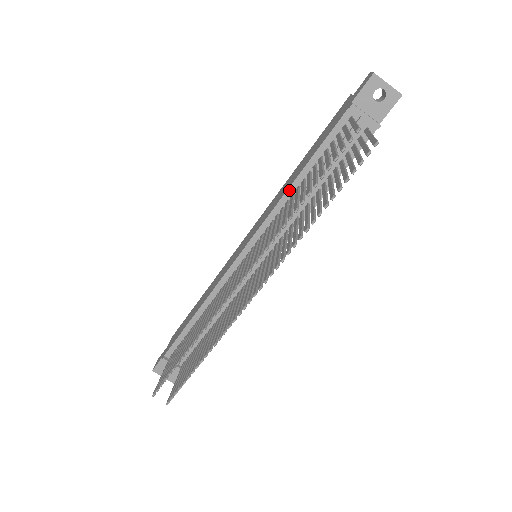
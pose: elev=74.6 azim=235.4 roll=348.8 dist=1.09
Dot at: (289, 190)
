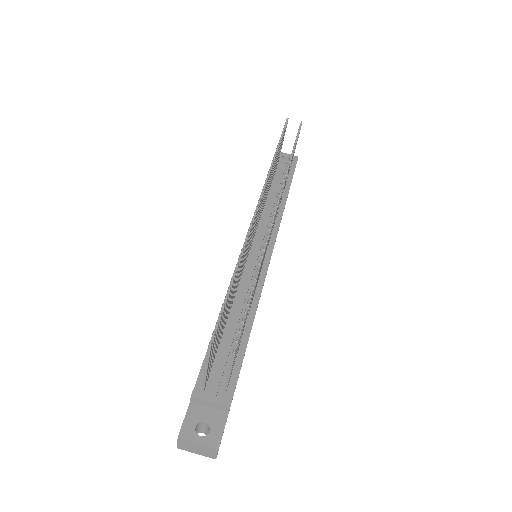
Dot at: occluded
